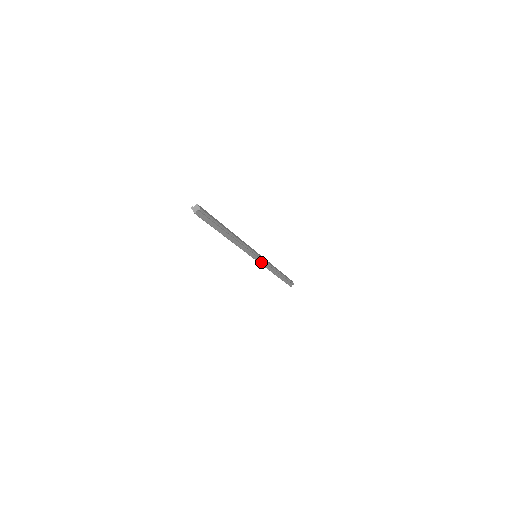
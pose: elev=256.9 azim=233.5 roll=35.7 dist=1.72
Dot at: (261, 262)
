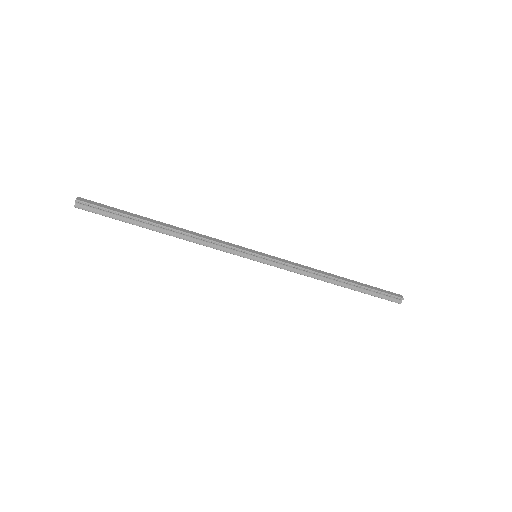
Dot at: (273, 264)
